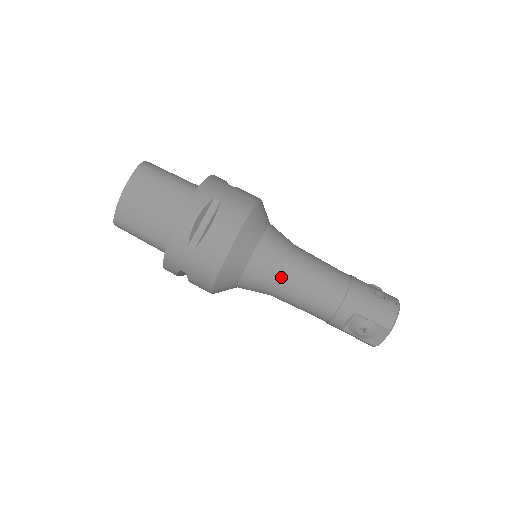
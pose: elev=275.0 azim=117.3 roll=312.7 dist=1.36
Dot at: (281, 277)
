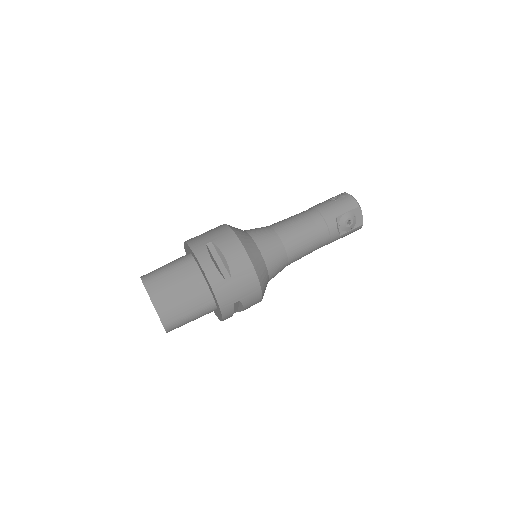
Dot at: (284, 244)
